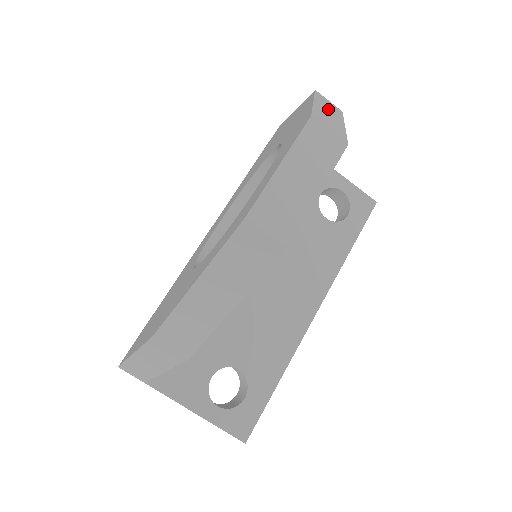
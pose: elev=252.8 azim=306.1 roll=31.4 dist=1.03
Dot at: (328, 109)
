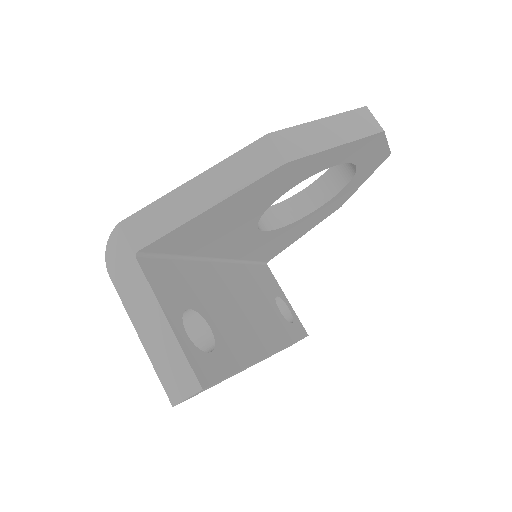
Dot at: occluded
